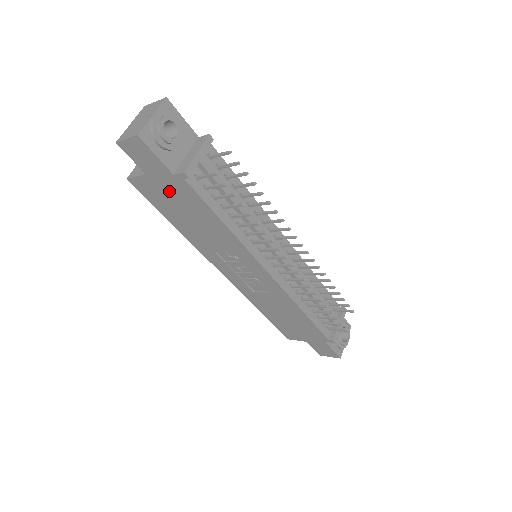
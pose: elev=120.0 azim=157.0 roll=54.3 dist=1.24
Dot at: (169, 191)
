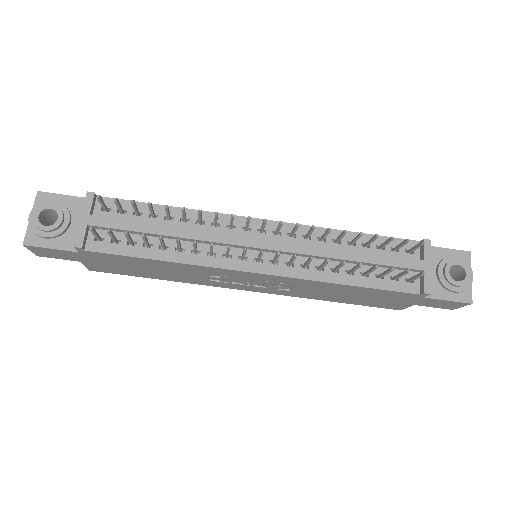
Dot at: (105, 262)
